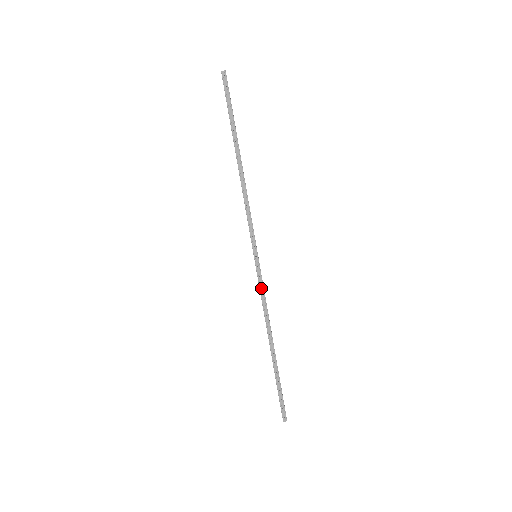
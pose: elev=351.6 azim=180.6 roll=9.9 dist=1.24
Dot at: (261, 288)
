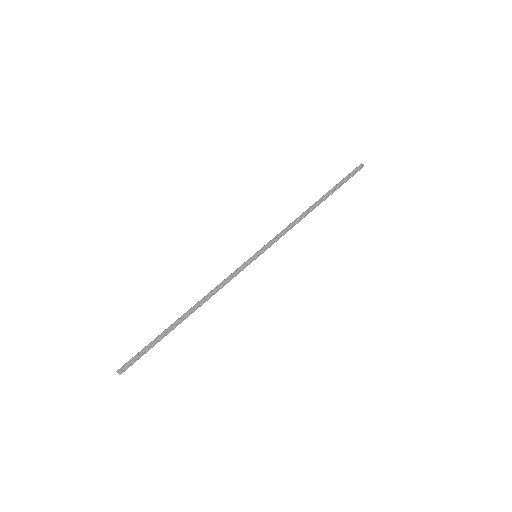
Dot at: (233, 274)
